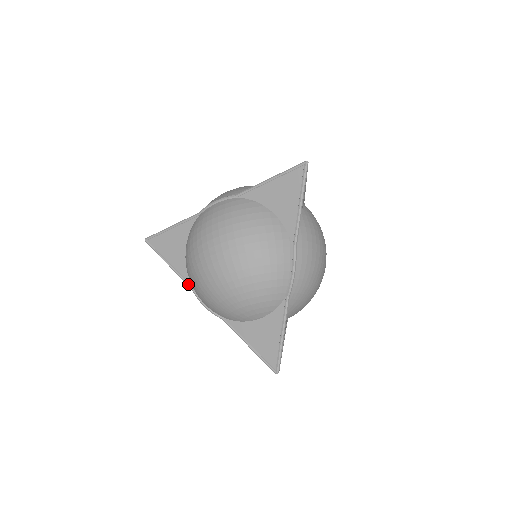
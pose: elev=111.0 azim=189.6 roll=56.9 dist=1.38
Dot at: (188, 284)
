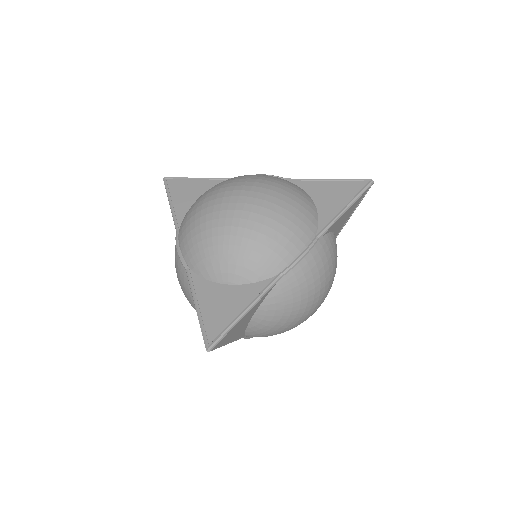
Dot at: (177, 226)
